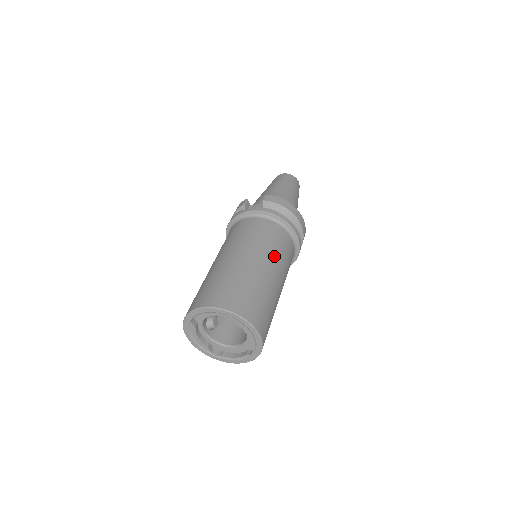
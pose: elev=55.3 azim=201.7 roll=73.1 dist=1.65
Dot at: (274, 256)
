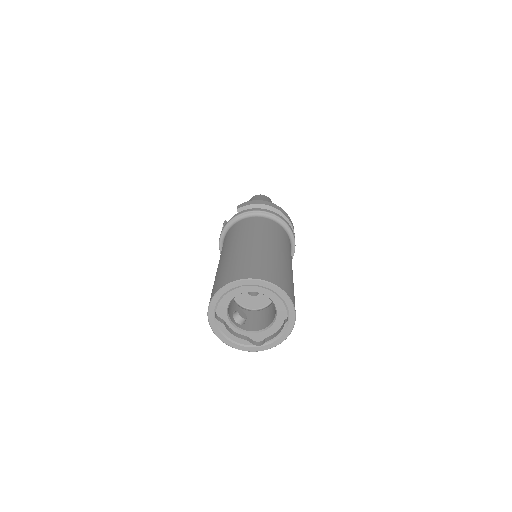
Dot at: (265, 235)
